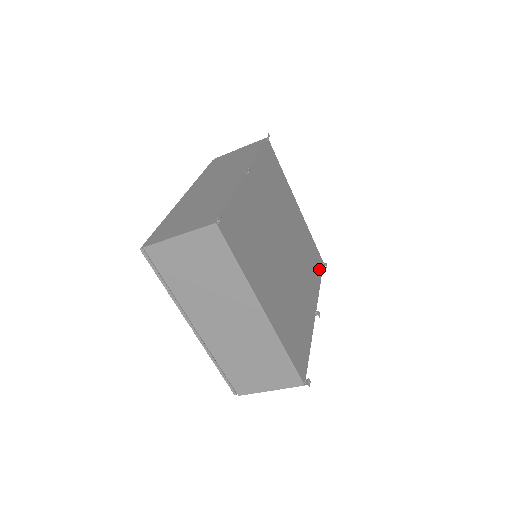
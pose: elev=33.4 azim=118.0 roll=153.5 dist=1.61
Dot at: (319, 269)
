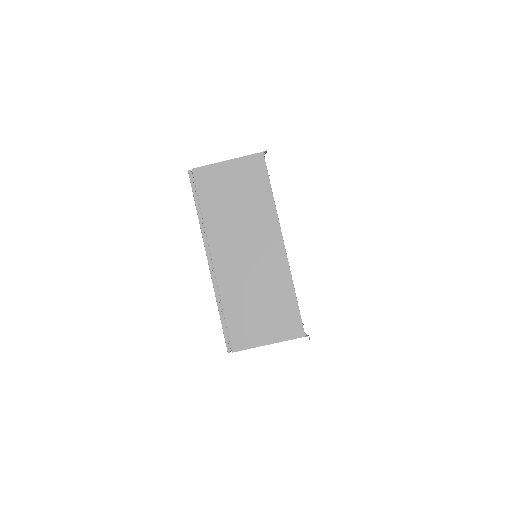
Dot at: occluded
